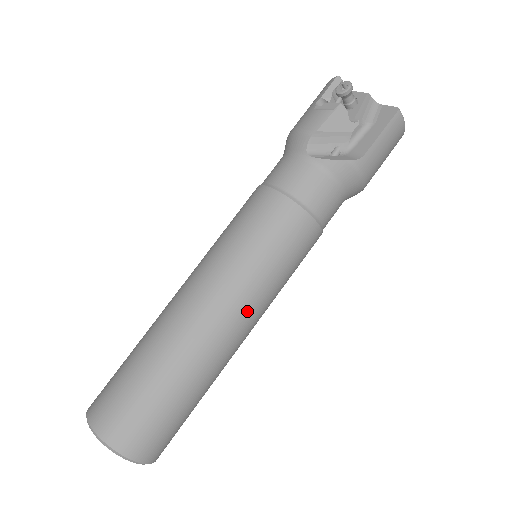
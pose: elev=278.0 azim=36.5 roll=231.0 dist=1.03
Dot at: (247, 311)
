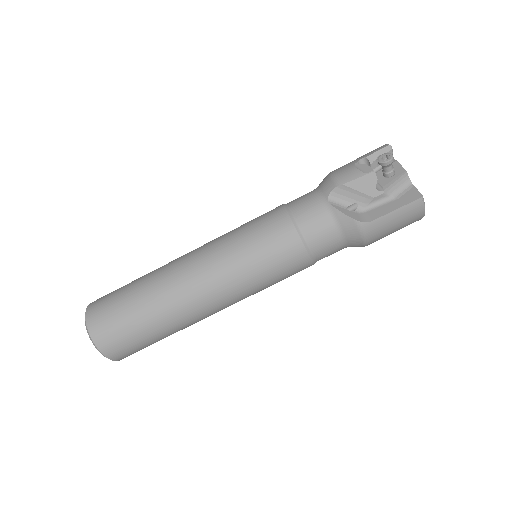
Dot at: (223, 294)
